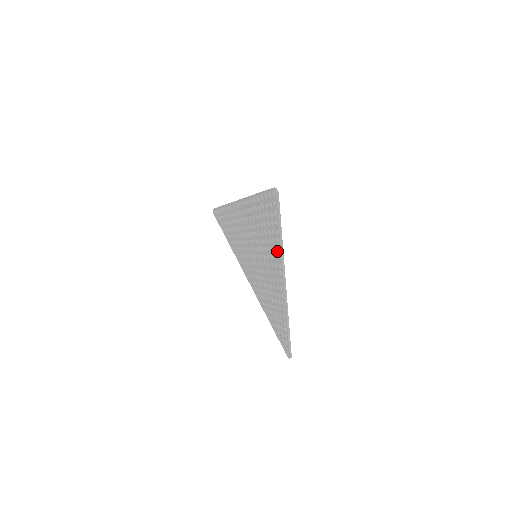
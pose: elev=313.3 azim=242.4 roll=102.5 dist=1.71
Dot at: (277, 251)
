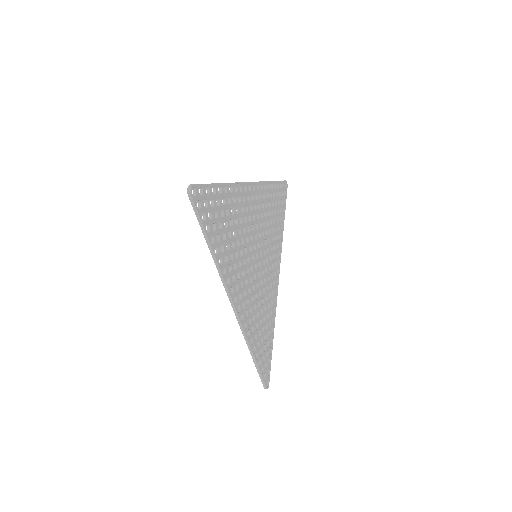
Dot at: (221, 263)
